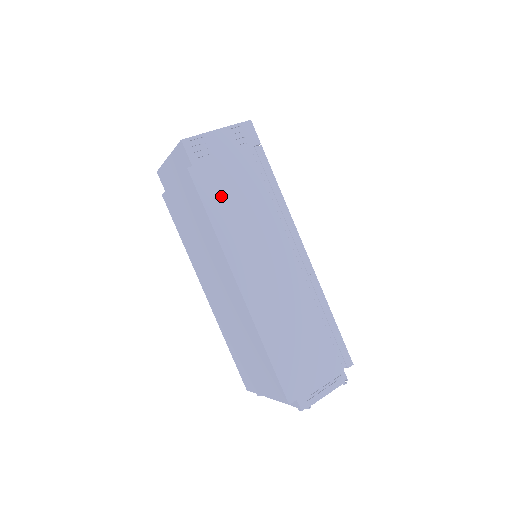
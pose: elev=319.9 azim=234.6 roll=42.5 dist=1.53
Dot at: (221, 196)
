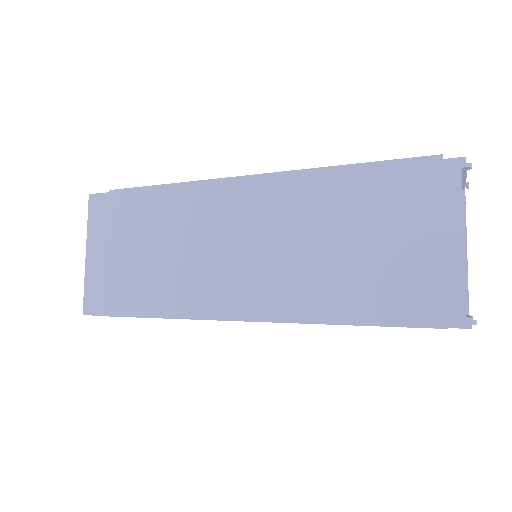
Dot at: occluded
